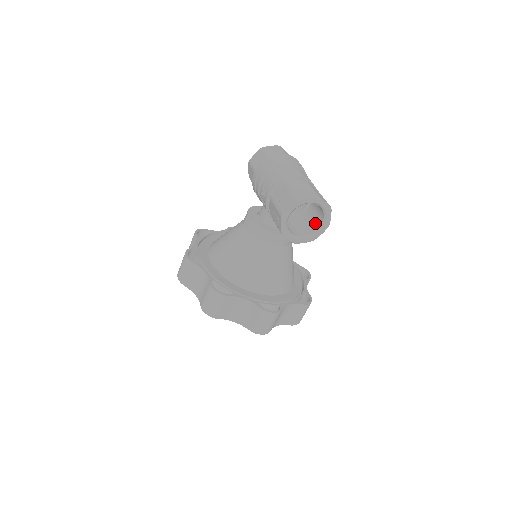
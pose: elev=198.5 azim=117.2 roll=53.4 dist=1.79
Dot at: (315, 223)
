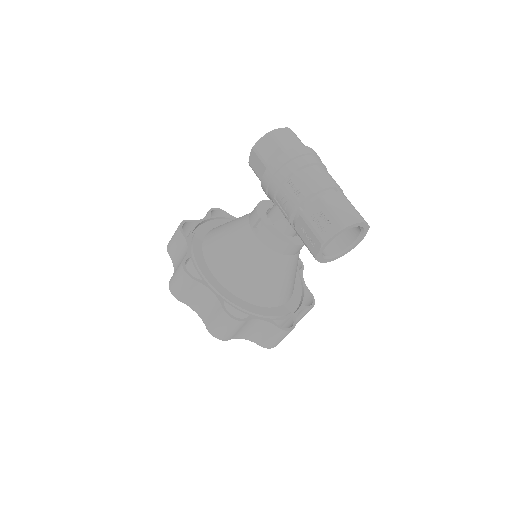
Dot at: (344, 238)
